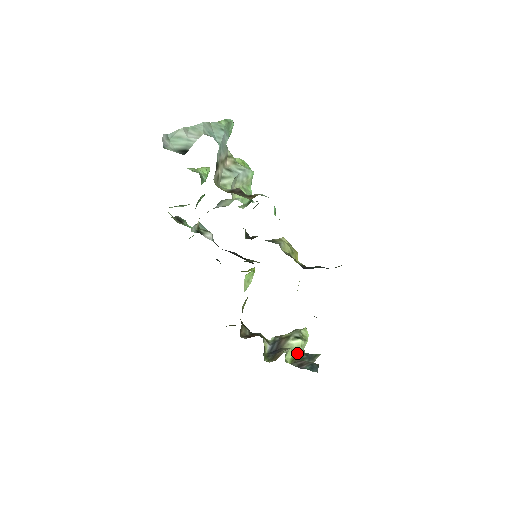
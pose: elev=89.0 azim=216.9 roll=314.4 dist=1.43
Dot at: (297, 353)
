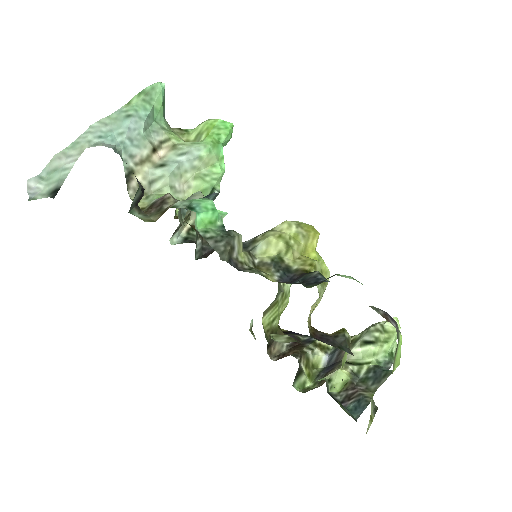
Dot at: (364, 367)
